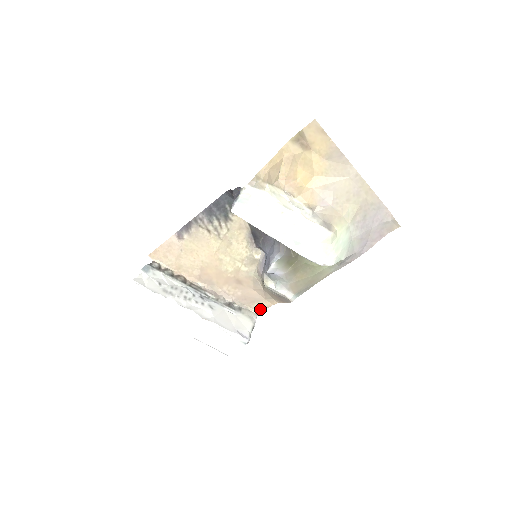
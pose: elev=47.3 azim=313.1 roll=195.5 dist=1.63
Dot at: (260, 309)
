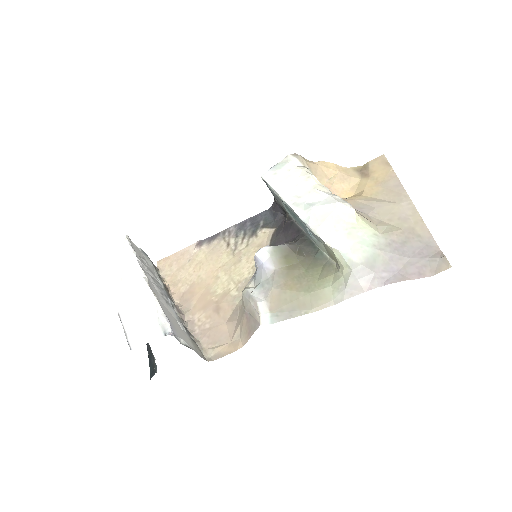
Dot at: (216, 356)
